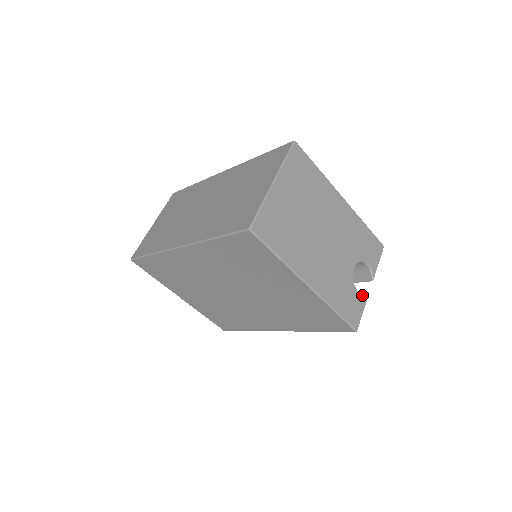
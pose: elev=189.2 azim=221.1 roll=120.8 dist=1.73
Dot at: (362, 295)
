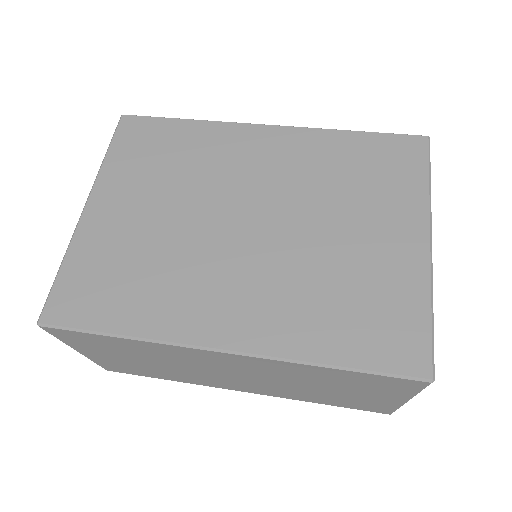
Dot at: occluded
